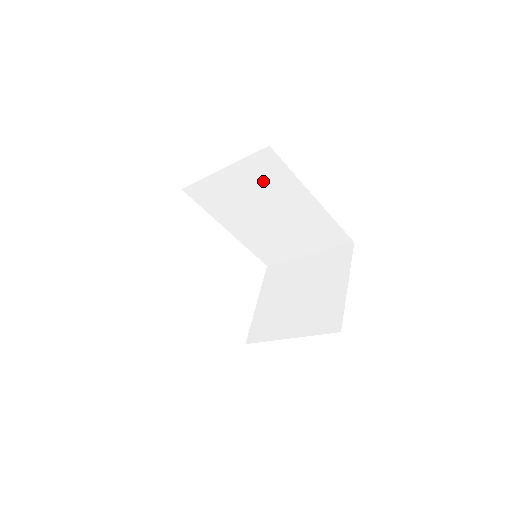
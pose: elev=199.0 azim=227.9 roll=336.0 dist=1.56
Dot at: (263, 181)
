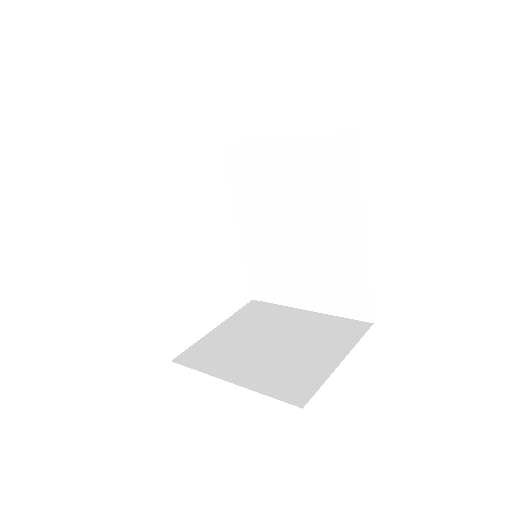
Dot at: (319, 179)
